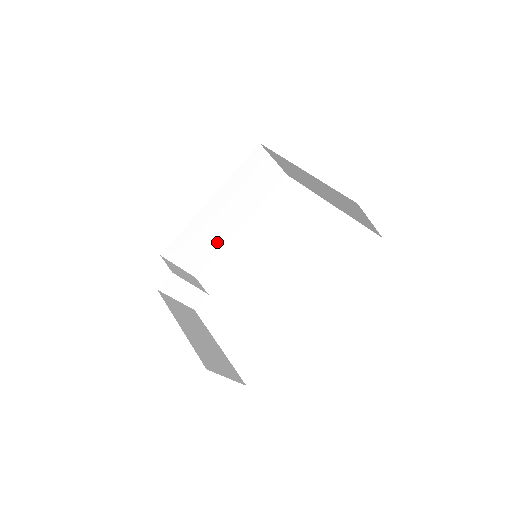
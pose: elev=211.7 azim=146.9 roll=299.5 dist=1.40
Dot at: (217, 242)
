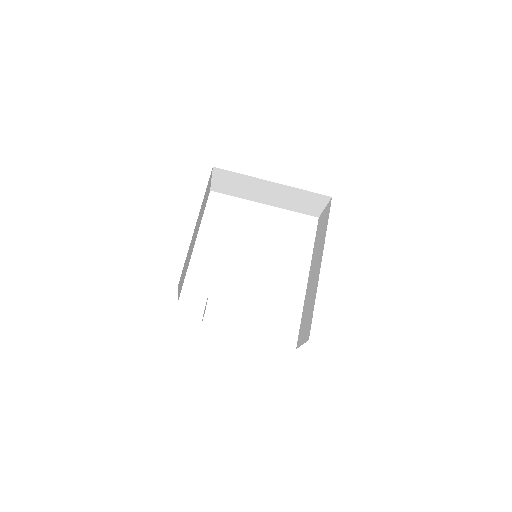
Dot at: (188, 261)
